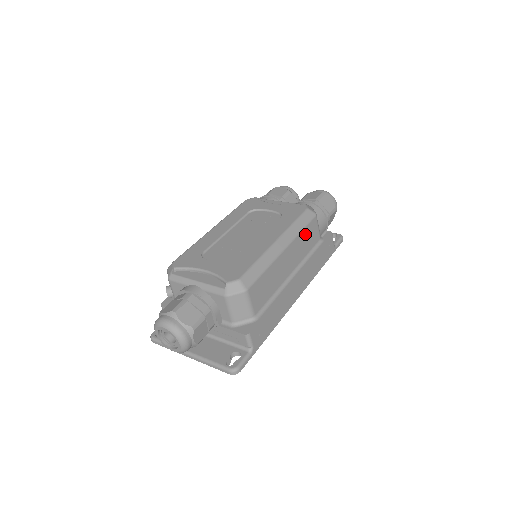
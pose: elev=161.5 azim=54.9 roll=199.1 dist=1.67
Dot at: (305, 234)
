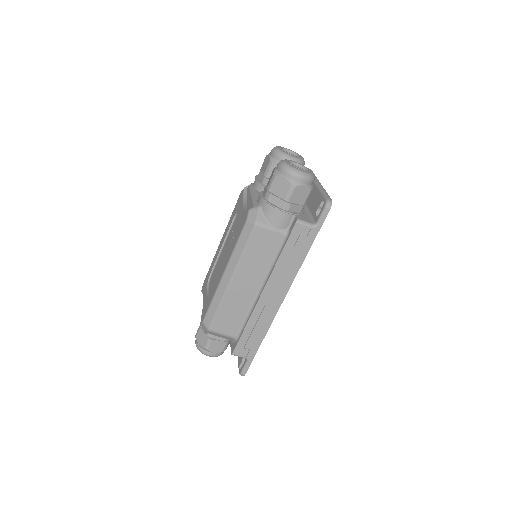
Dot at: (252, 250)
